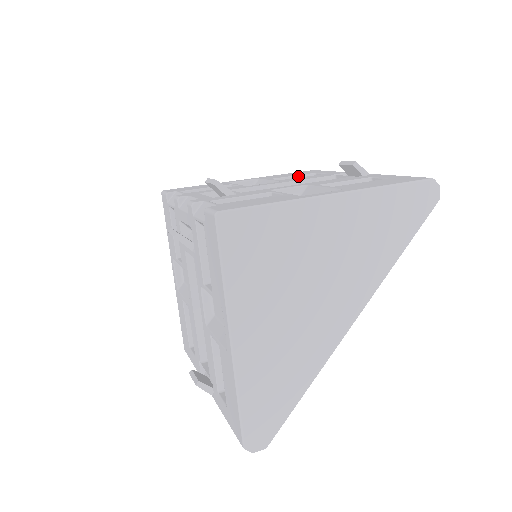
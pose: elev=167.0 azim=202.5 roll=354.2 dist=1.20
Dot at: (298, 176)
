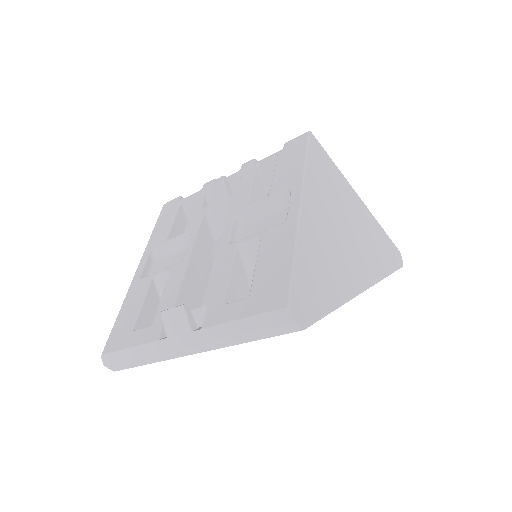
Dot at: occluded
